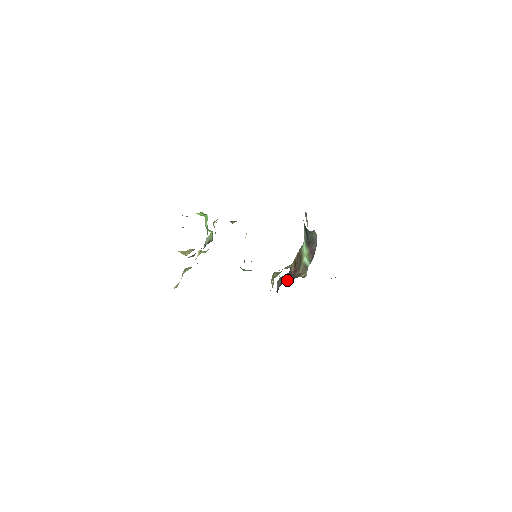
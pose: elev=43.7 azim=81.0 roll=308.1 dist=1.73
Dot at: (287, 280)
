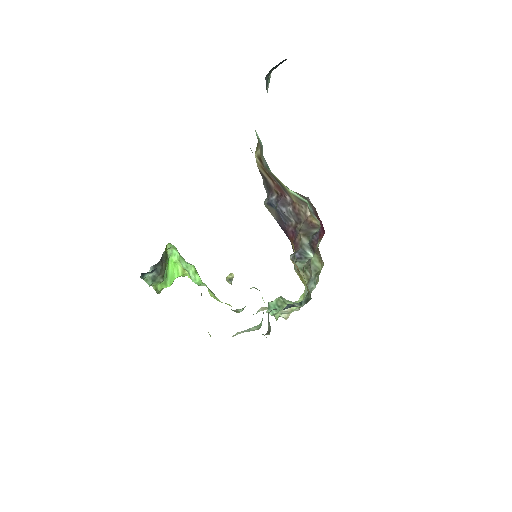
Dot at: (290, 221)
